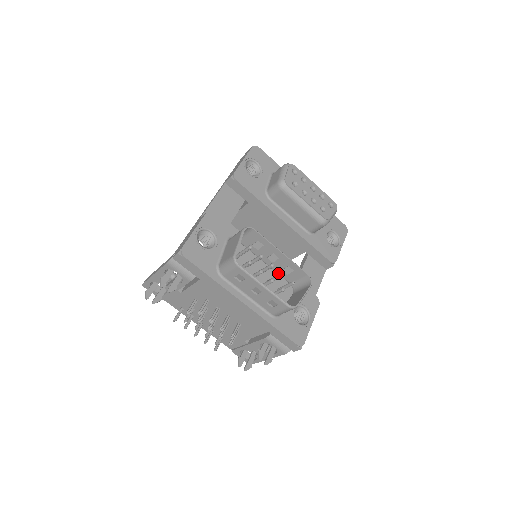
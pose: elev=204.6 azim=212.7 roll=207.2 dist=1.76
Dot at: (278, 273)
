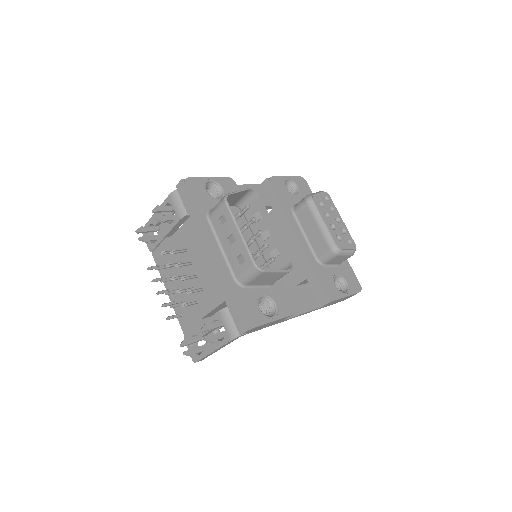
Dot at: (265, 258)
